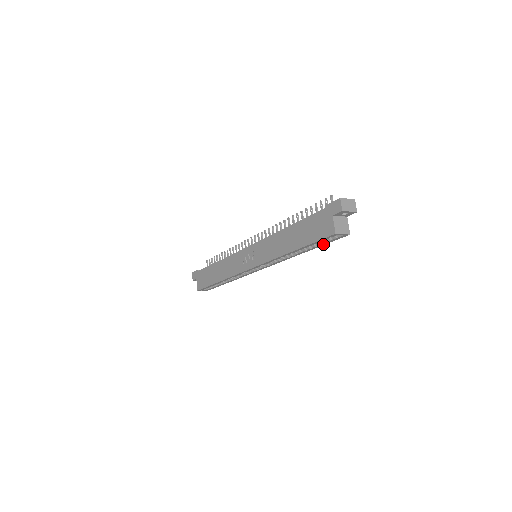
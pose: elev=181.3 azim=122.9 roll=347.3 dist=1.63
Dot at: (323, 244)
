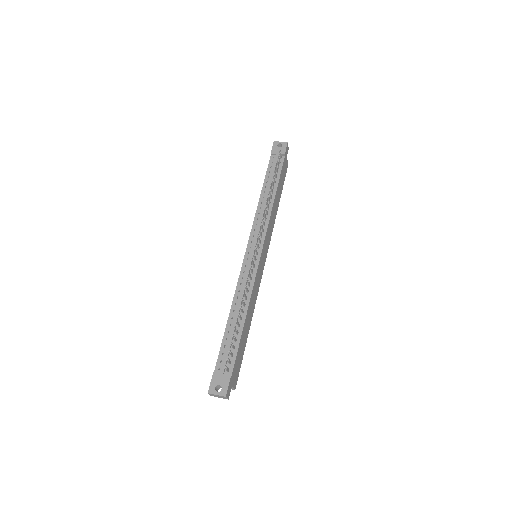
Dot at: occluded
